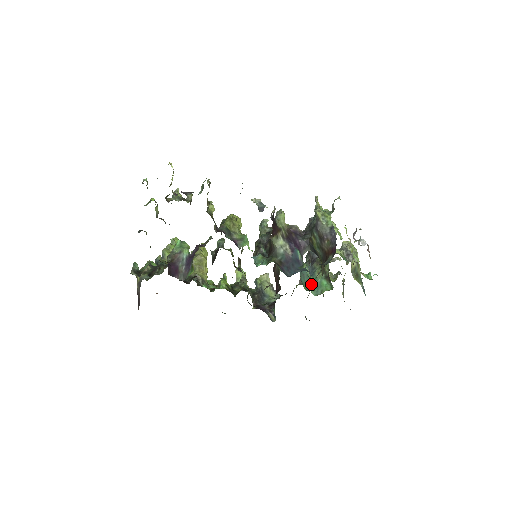
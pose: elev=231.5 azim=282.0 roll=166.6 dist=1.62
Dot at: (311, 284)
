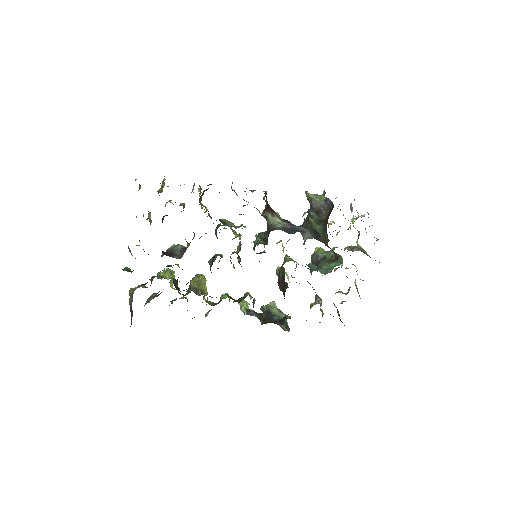
Dot at: (319, 269)
